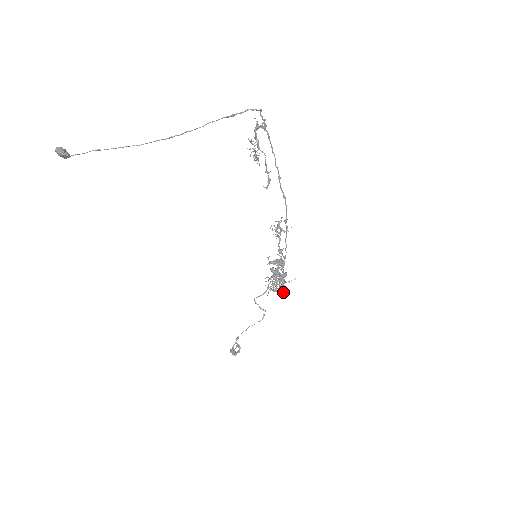
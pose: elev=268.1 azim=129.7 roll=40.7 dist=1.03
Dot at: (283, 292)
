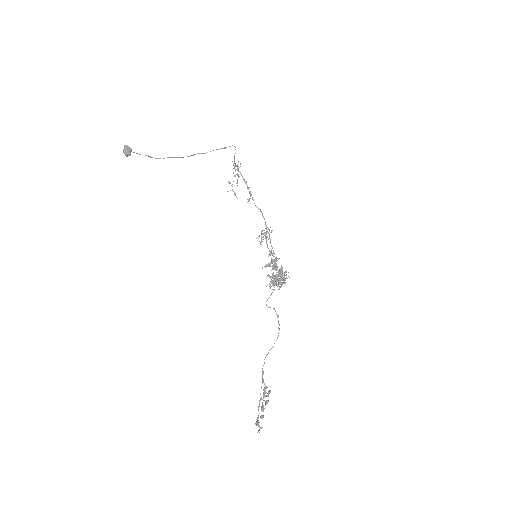
Dot at: (287, 278)
